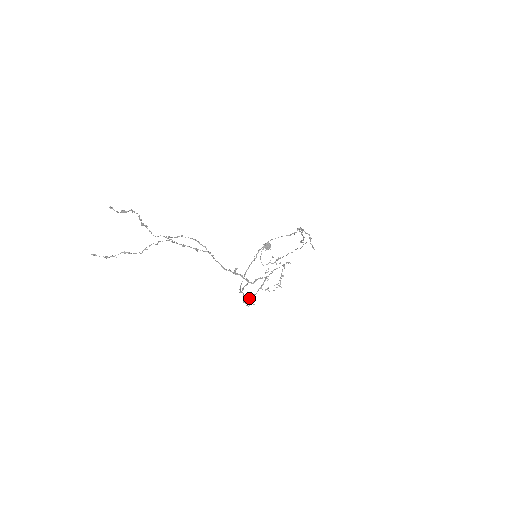
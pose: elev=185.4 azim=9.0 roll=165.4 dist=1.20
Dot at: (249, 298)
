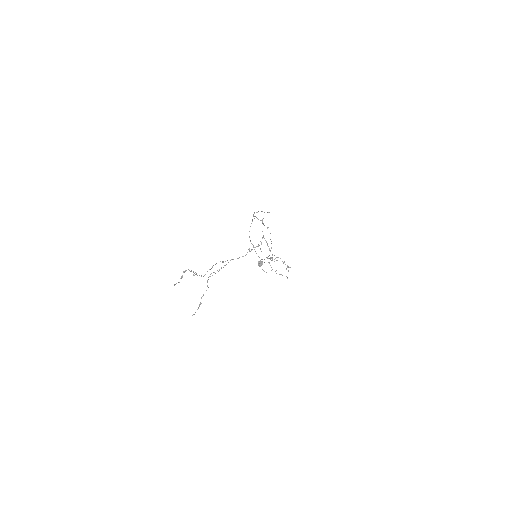
Dot at: occluded
